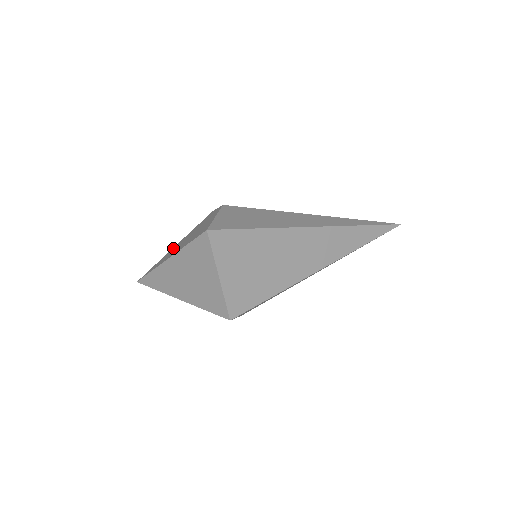
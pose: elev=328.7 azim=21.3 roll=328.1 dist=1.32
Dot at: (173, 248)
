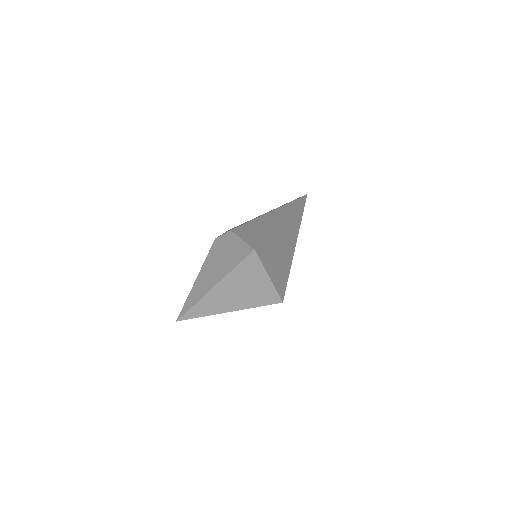
Dot at: (198, 280)
